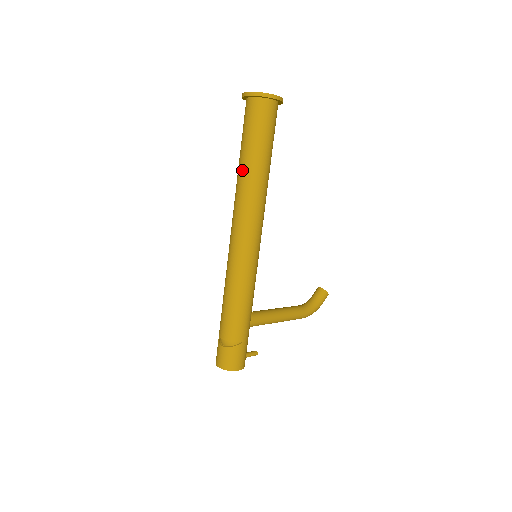
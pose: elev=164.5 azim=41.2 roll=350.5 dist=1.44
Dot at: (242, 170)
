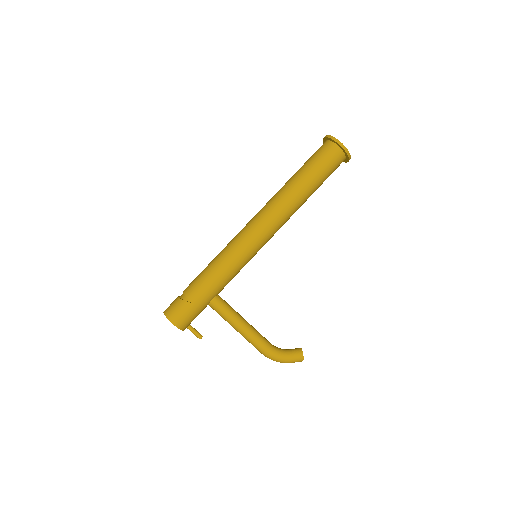
Dot at: (286, 182)
